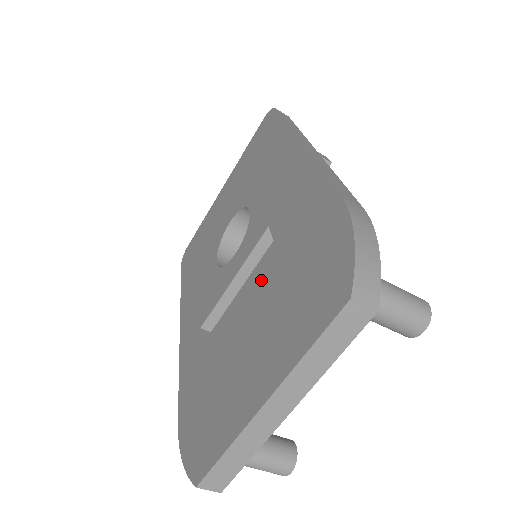
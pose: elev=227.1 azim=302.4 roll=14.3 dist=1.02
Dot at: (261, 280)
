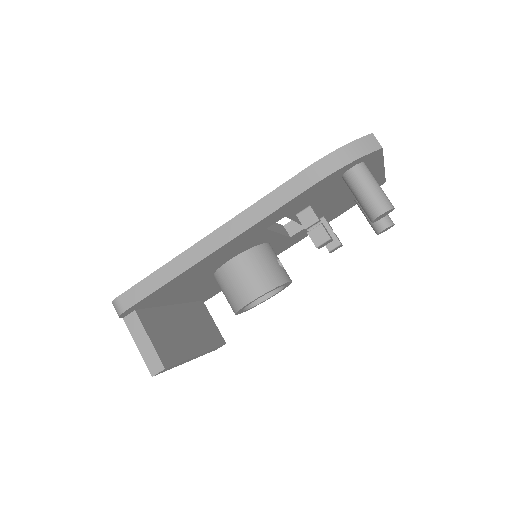
Dot at: occluded
